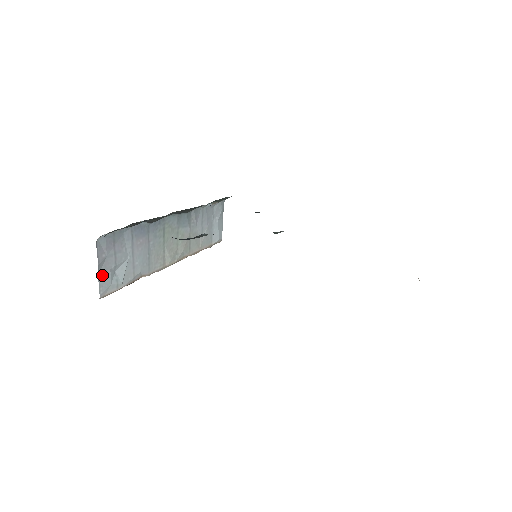
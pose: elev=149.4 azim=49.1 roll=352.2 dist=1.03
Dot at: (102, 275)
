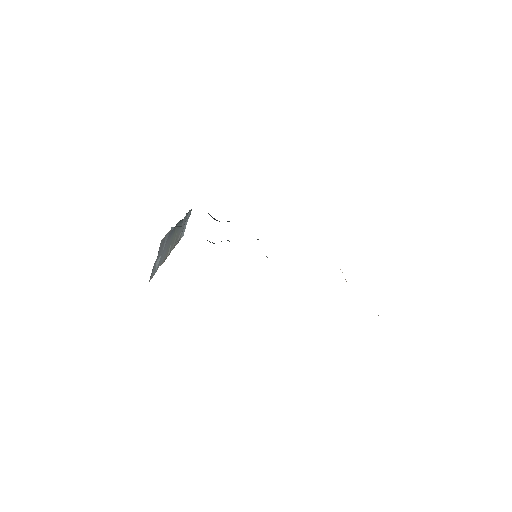
Dot at: (153, 267)
